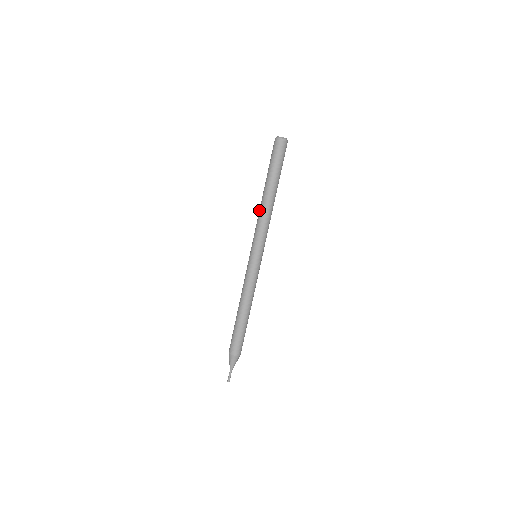
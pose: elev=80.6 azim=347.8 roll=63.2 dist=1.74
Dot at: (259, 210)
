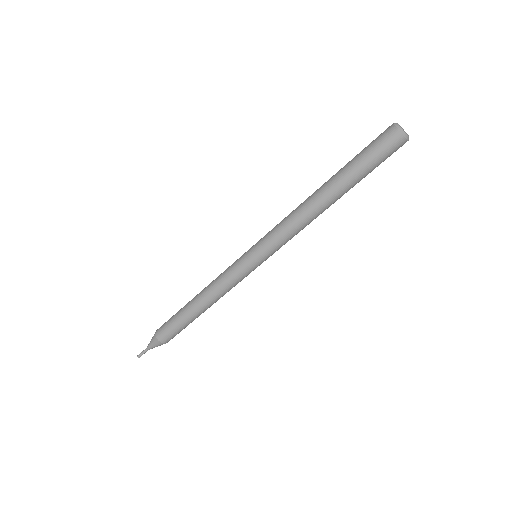
Dot at: (299, 206)
